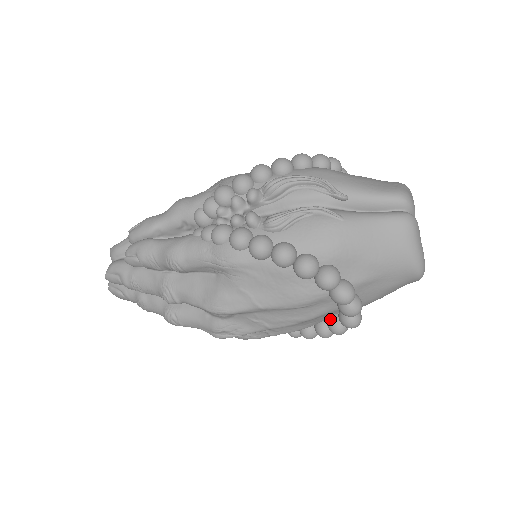
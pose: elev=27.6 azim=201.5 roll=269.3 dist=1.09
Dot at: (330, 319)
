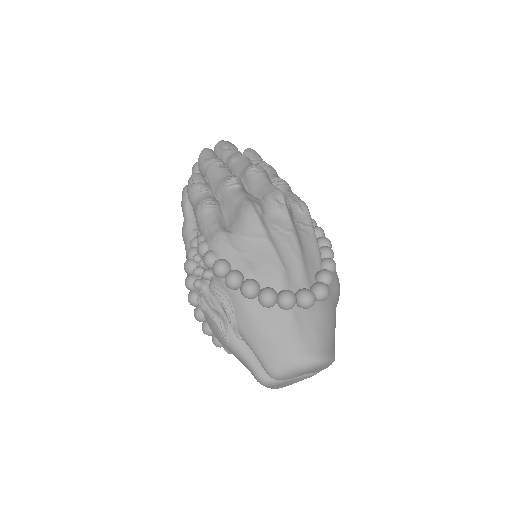
Dot at: occluded
